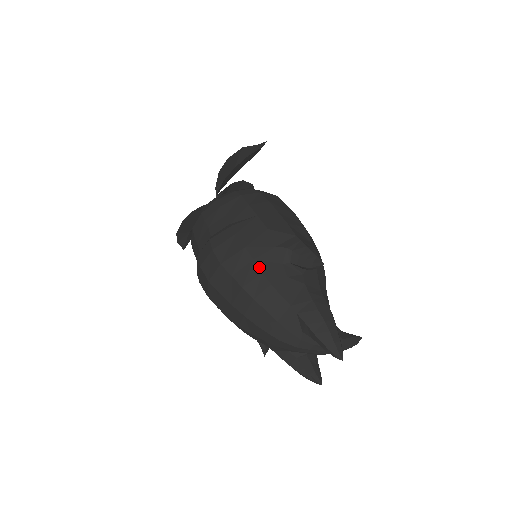
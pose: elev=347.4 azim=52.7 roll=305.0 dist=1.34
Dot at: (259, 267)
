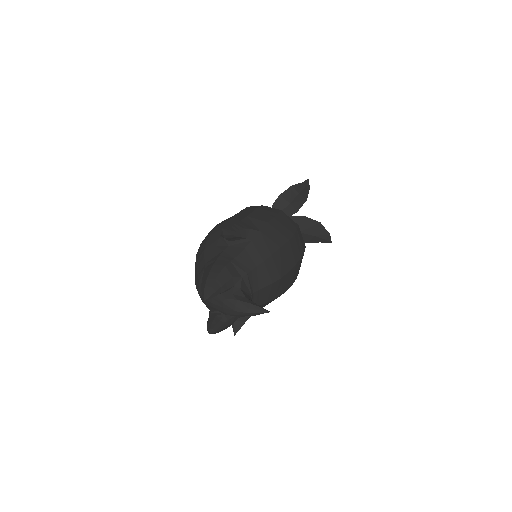
Dot at: (207, 240)
